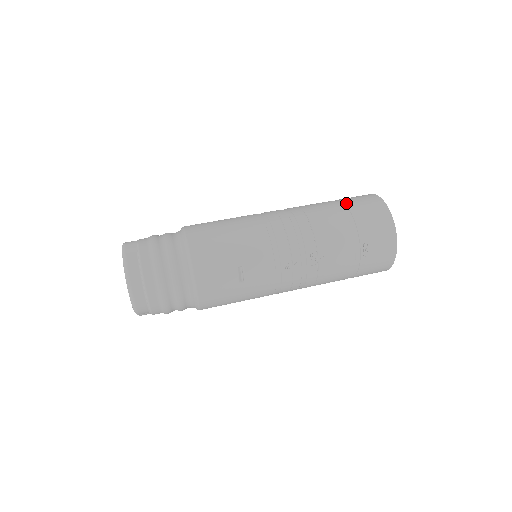
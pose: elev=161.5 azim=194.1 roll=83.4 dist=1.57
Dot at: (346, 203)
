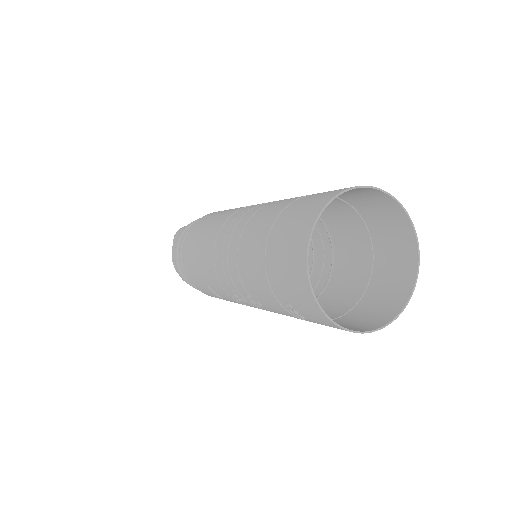
Dot at: (277, 227)
